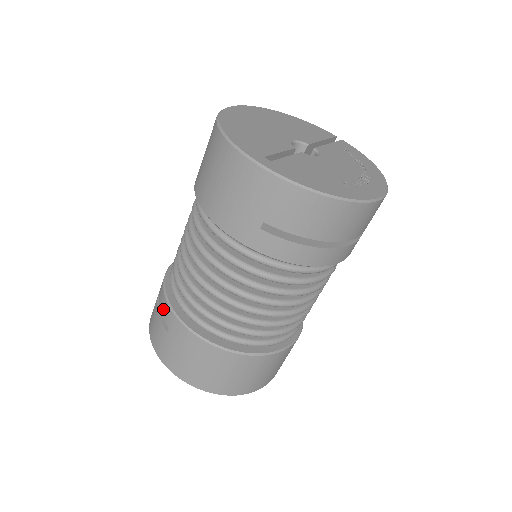
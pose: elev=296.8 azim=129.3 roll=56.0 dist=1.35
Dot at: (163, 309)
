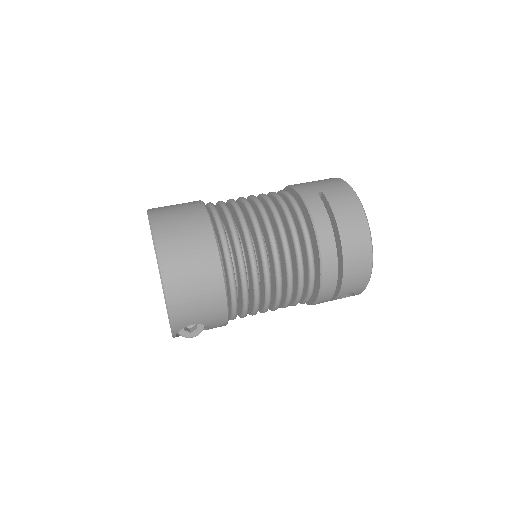
Dot at: occluded
